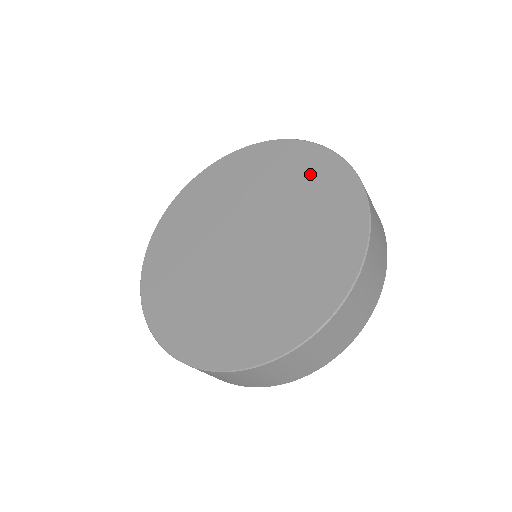
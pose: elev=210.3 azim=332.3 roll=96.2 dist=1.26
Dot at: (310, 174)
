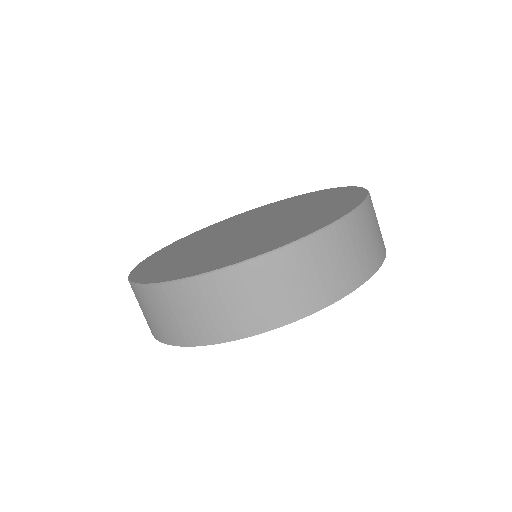
Dot at: (252, 213)
